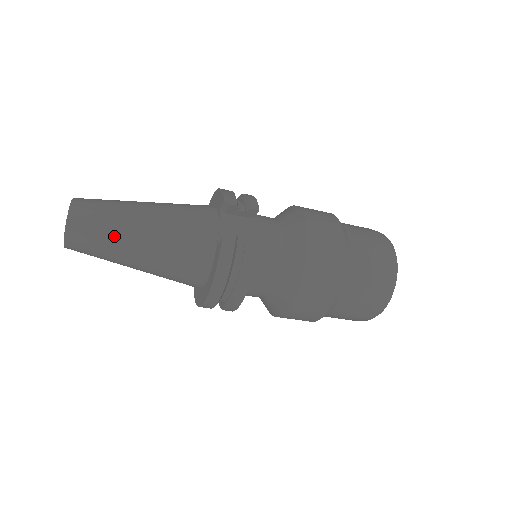
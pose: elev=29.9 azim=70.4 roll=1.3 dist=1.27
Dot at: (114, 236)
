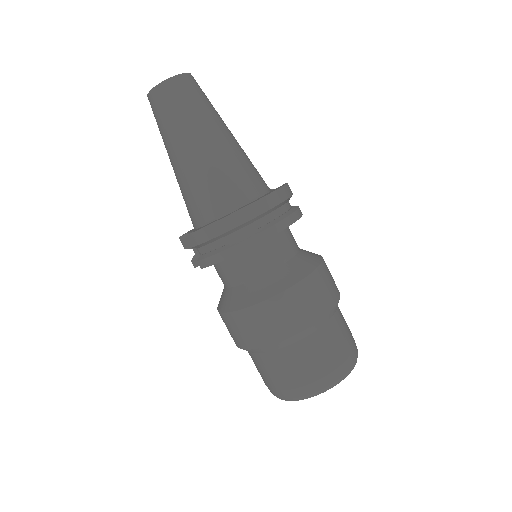
Dot at: (215, 111)
